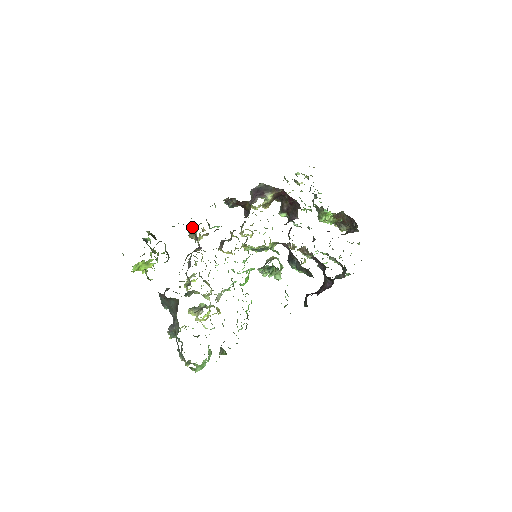
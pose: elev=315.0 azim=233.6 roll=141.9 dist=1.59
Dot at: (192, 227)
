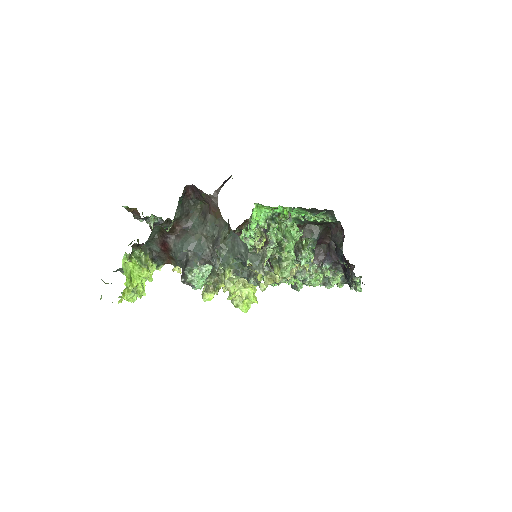
Dot at: occluded
